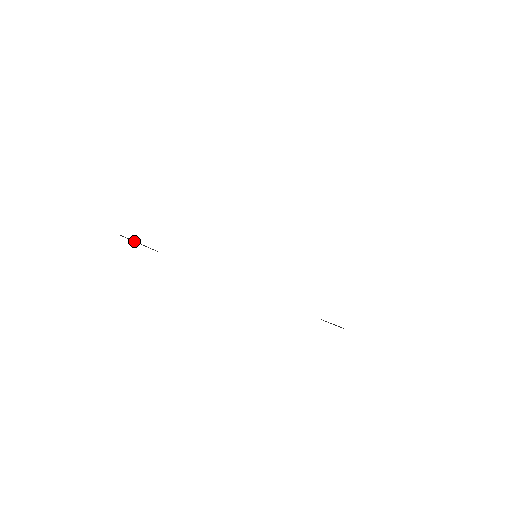
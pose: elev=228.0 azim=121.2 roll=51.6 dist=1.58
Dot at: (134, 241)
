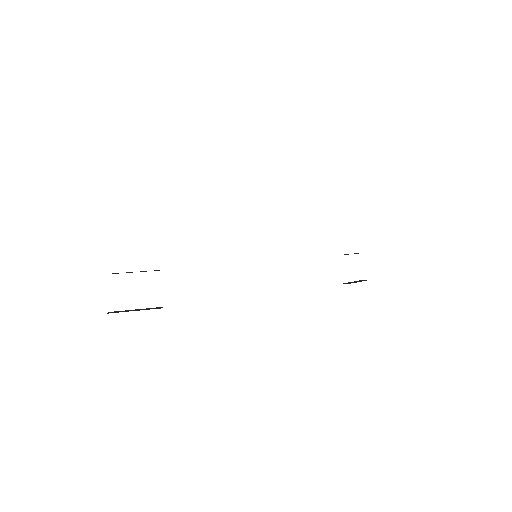
Dot at: occluded
